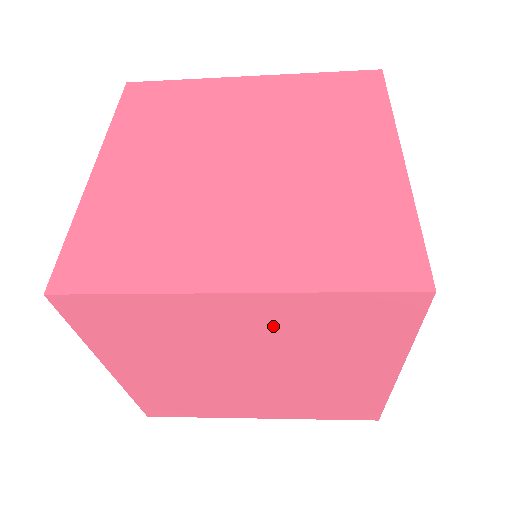
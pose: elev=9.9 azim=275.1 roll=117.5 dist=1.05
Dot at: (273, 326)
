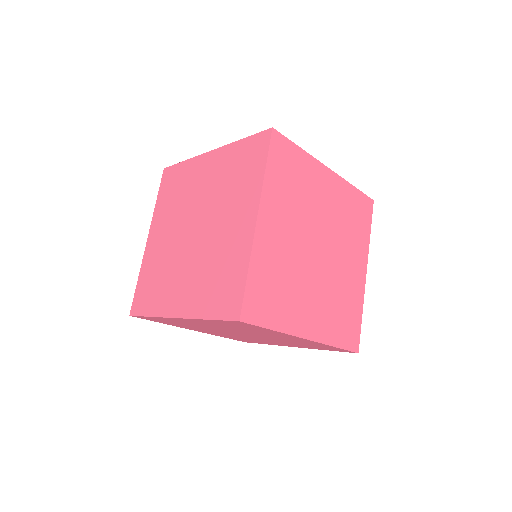
Dot at: (335, 202)
